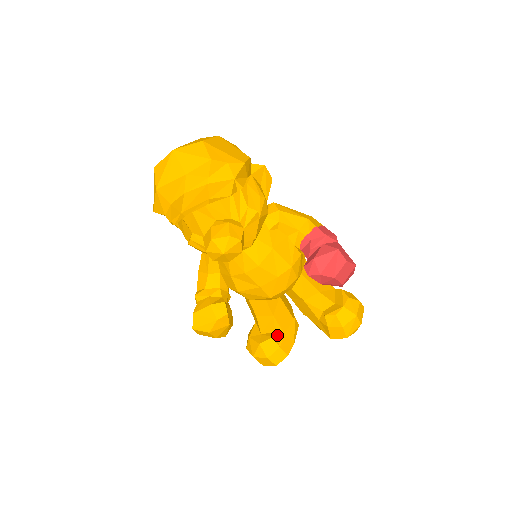
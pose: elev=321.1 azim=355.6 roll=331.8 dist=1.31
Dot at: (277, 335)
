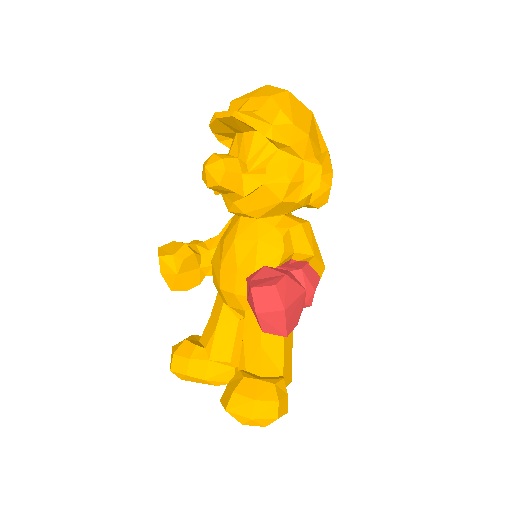
Dot at: (203, 351)
